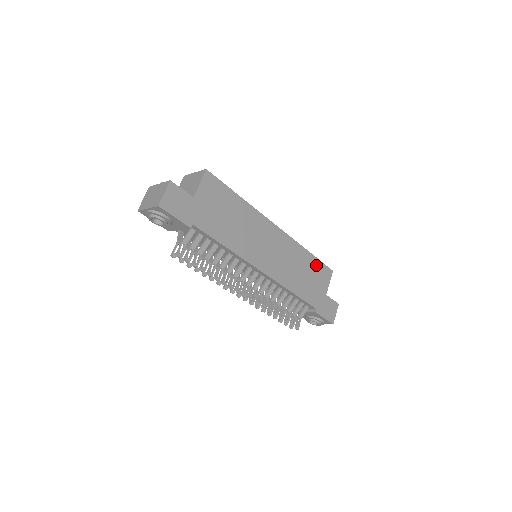
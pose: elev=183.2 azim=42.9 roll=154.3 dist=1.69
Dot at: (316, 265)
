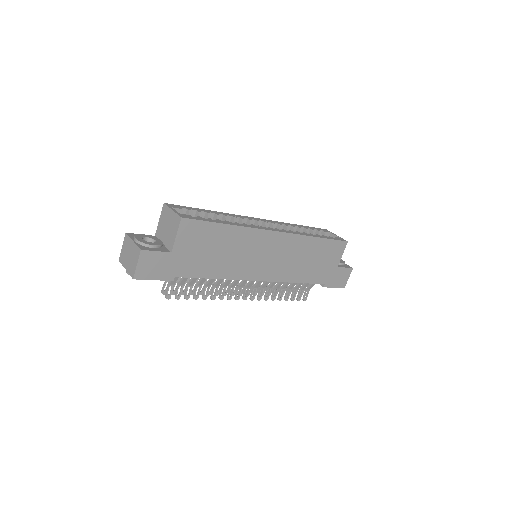
Dot at: (326, 246)
